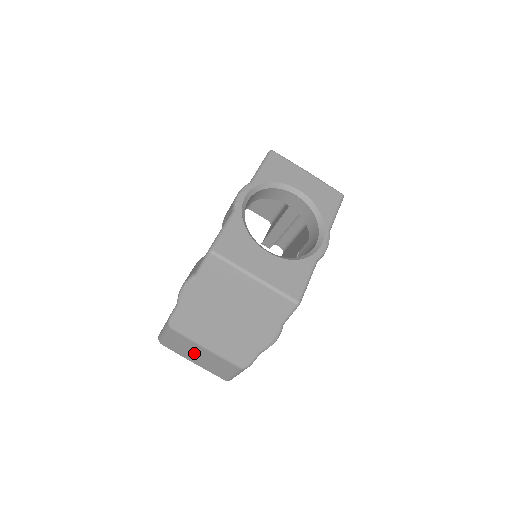
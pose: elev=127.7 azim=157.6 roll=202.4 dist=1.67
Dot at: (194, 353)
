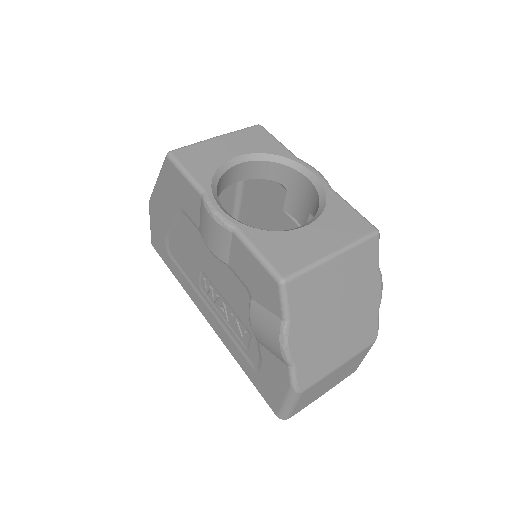
Dot at: (326, 385)
